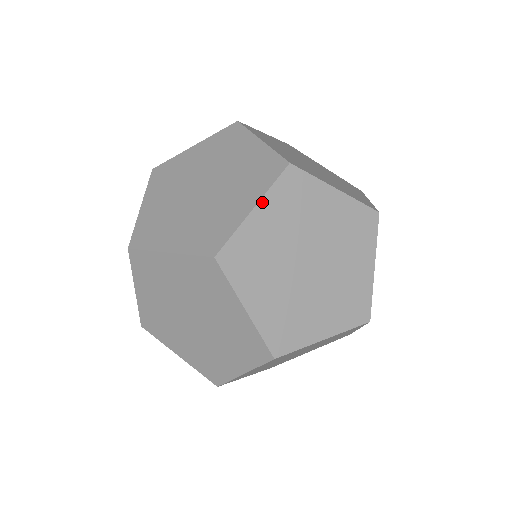
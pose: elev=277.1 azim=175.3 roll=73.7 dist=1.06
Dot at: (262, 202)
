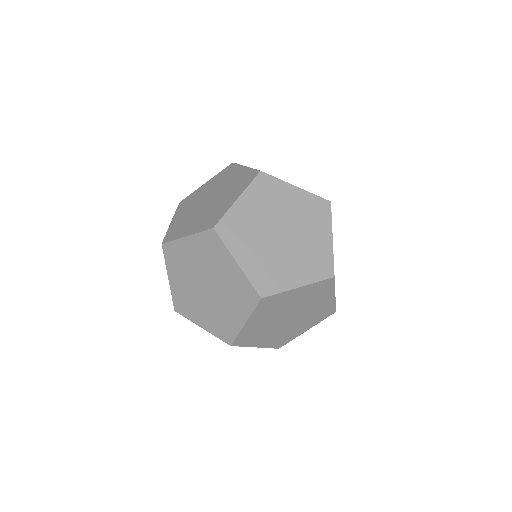
Dot at: (249, 319)
